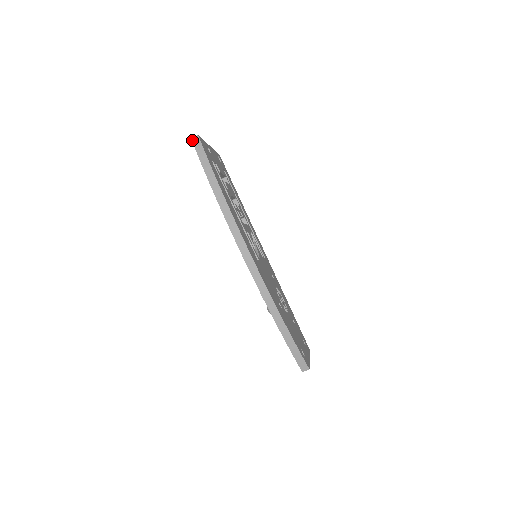
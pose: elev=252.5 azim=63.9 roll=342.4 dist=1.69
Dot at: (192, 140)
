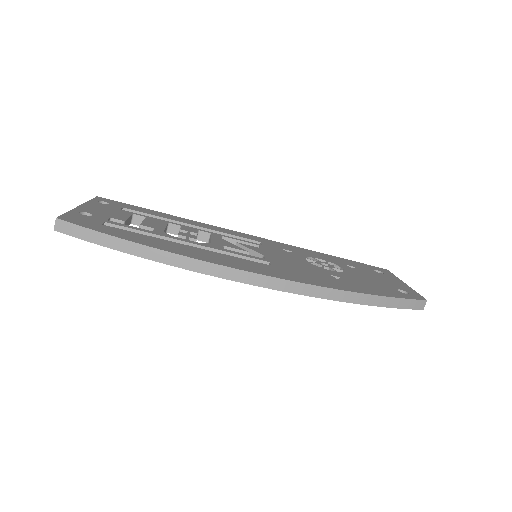
Dot at: (57, 231)
